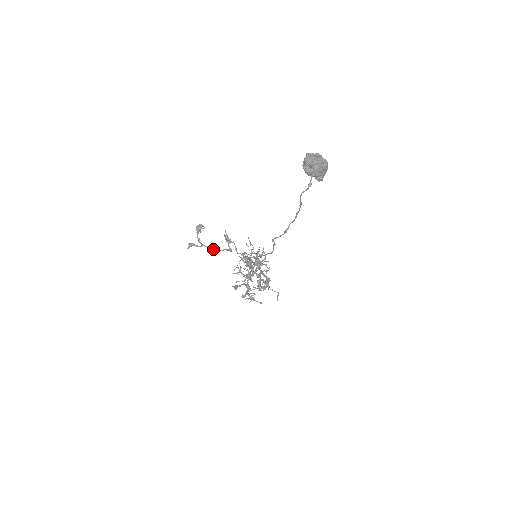
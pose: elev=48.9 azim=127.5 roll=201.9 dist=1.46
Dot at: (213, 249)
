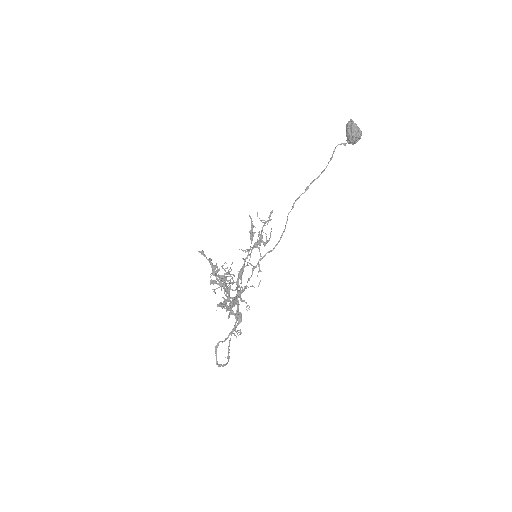
Dot at: (214, 271)
